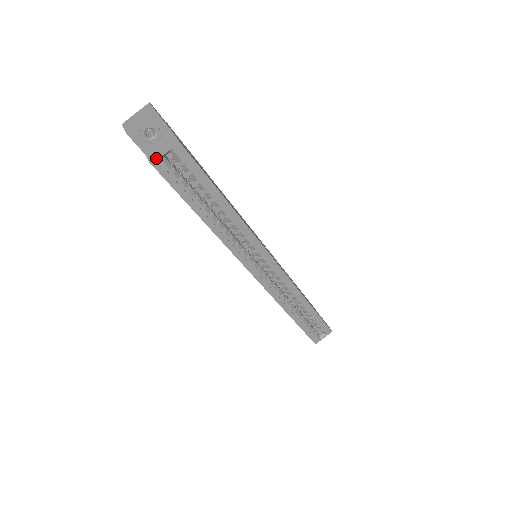
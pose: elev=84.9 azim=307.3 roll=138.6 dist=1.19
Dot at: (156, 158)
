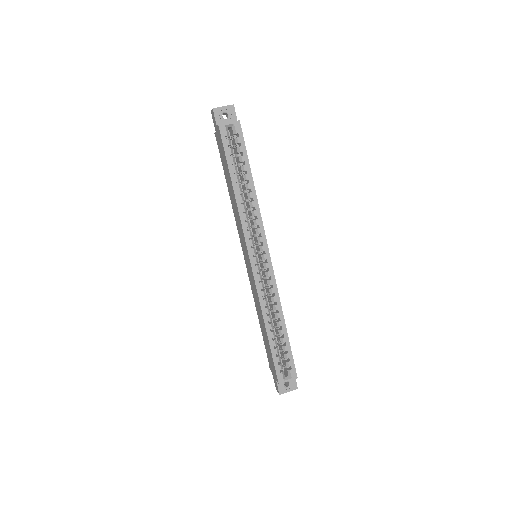
Dot at: (223, 124)
